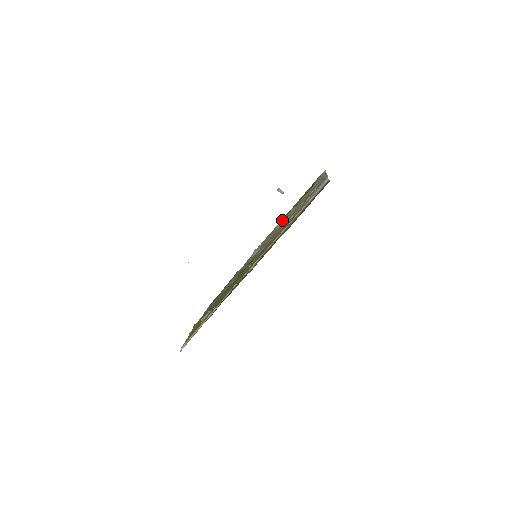
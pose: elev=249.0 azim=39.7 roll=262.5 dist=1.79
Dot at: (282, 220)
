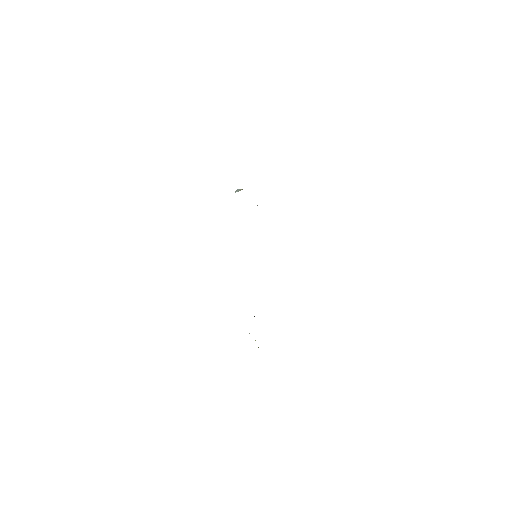
Dot at: occluded
